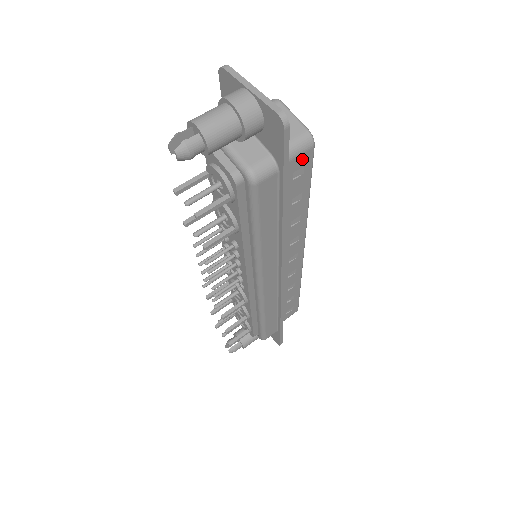
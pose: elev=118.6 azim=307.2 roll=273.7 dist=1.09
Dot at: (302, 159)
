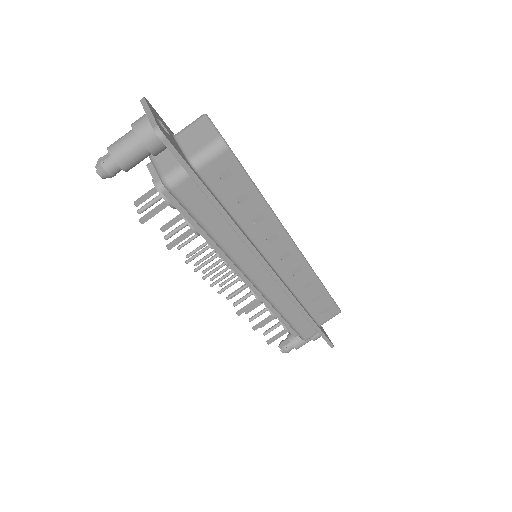
Dot at: (221, 162)
